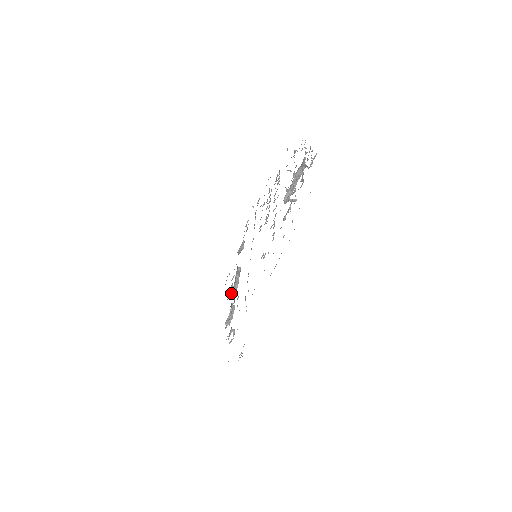
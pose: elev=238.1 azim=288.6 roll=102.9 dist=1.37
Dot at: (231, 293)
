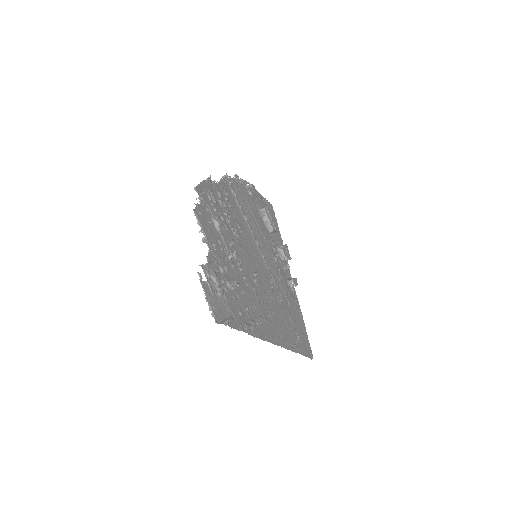
Dot at: (274, 232)
